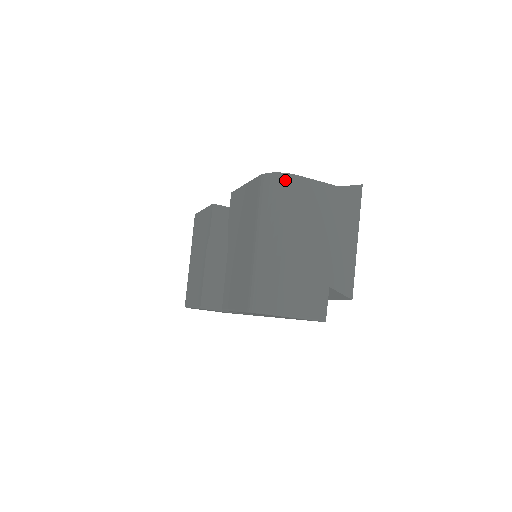
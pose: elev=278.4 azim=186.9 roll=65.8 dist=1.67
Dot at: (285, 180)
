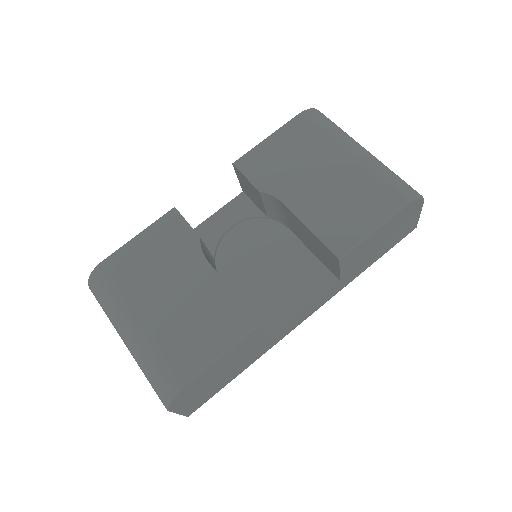
Dot at: (324, 115)
